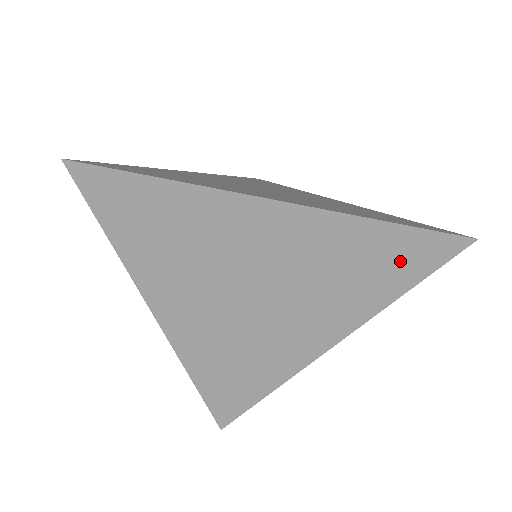
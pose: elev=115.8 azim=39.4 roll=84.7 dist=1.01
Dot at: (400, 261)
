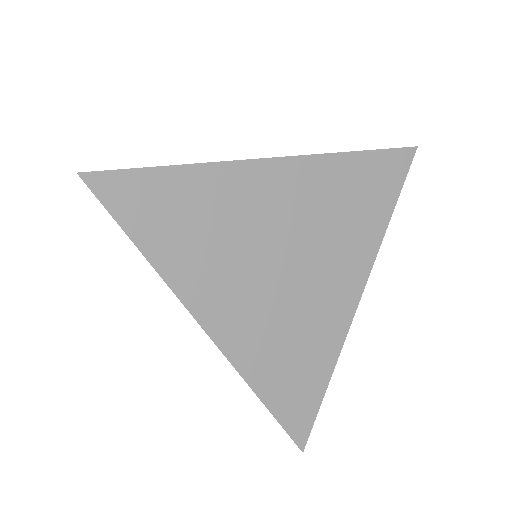
Dot at: (377, 183)
